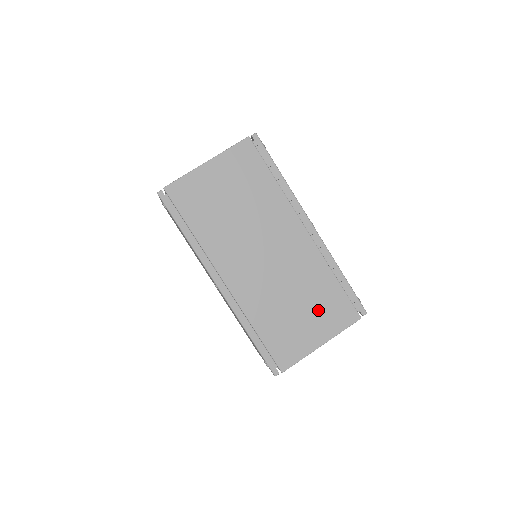
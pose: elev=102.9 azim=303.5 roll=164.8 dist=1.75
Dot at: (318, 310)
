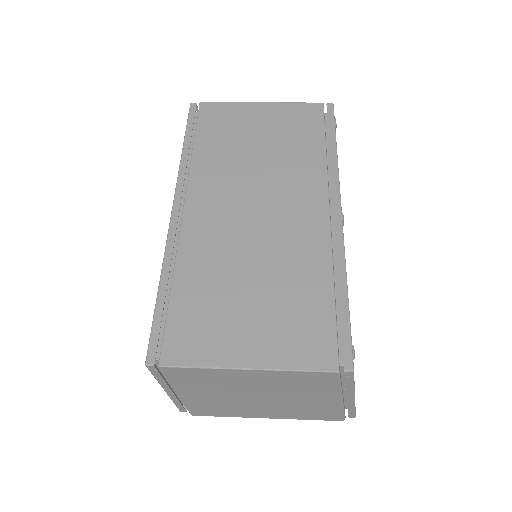
Dot at: (277, 315)
